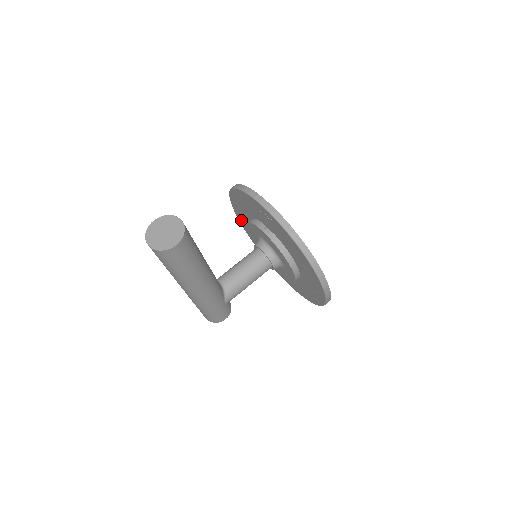
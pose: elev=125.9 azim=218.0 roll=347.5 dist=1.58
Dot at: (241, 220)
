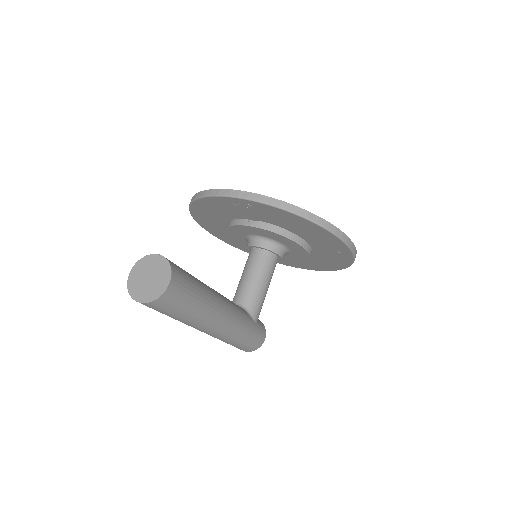
Dot at: (218, 235)
